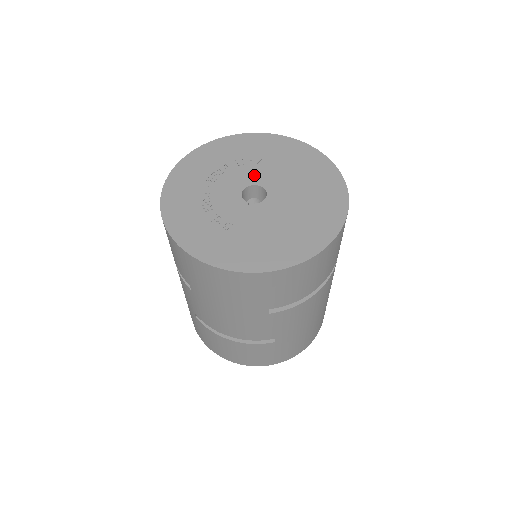
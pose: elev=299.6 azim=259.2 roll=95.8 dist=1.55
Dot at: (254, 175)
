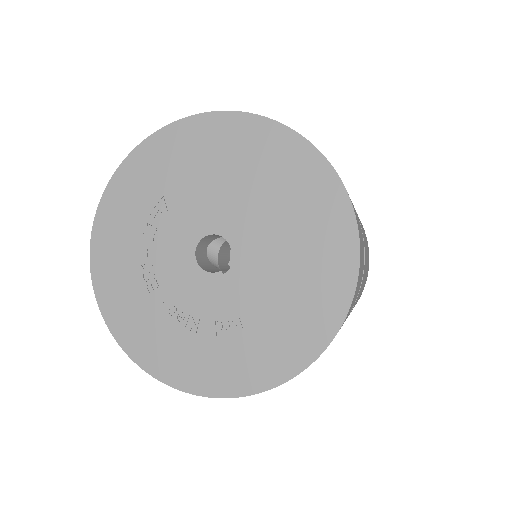
Dot at: (183, 230)
